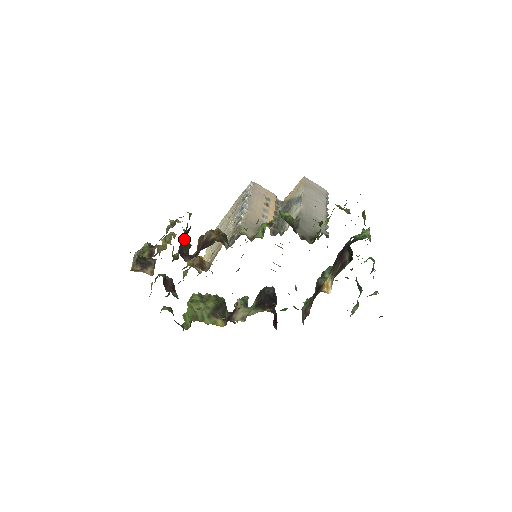
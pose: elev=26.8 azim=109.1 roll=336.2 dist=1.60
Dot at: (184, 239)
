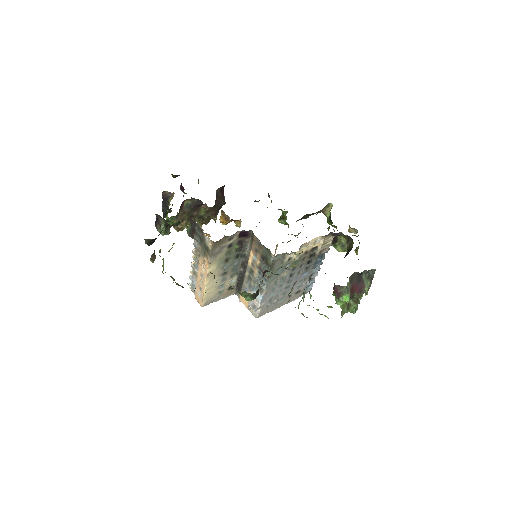
Dot at: (215, 204)
